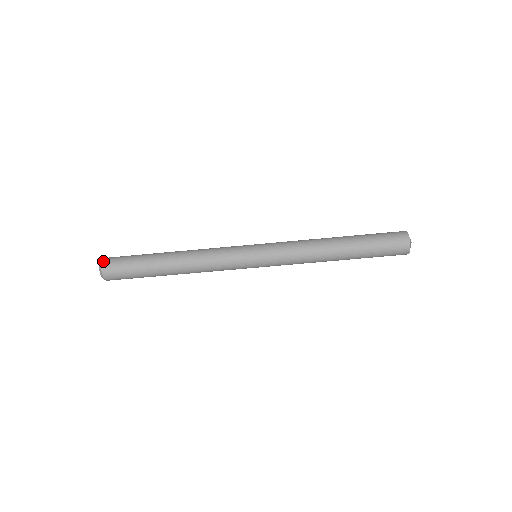
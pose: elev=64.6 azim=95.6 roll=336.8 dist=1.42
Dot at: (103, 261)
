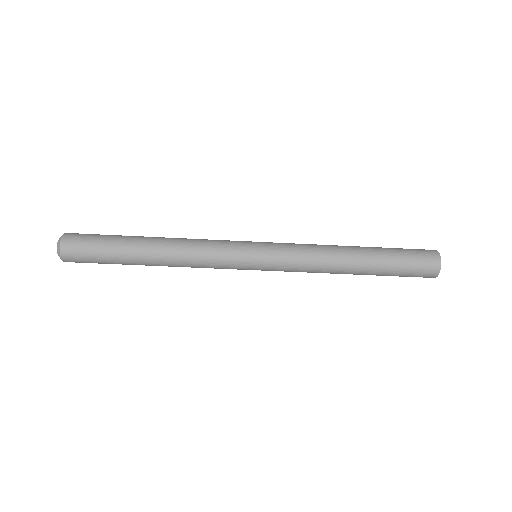
Dot at: (61, 255)
